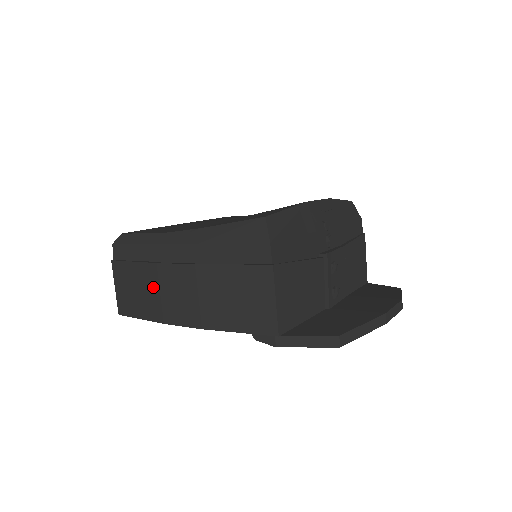
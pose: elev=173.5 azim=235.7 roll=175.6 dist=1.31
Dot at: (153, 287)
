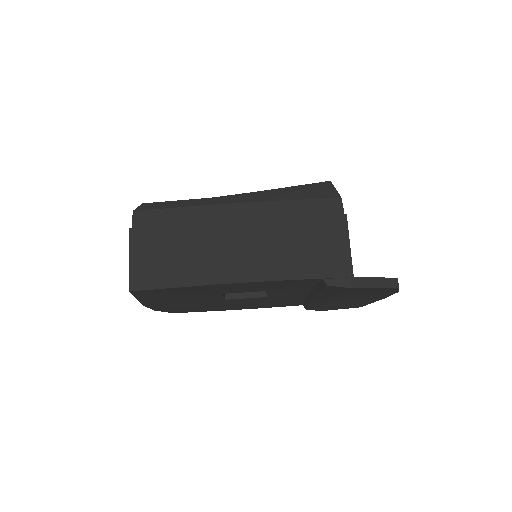
Dot at: (201, 246)
